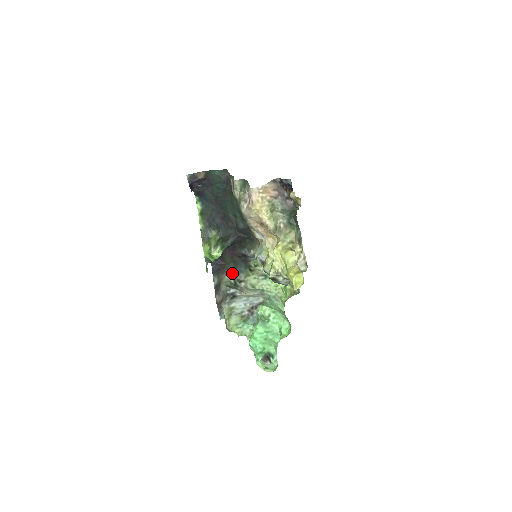
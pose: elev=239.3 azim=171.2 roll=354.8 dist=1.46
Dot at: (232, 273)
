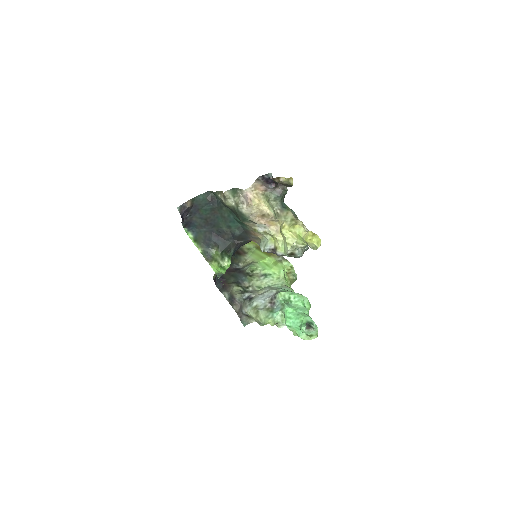
Dot at: (237, 284)
